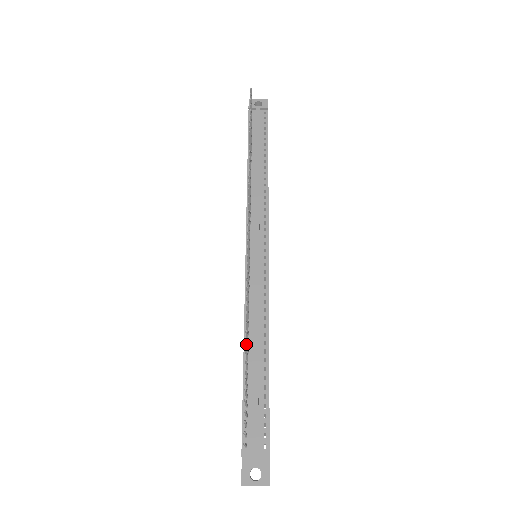
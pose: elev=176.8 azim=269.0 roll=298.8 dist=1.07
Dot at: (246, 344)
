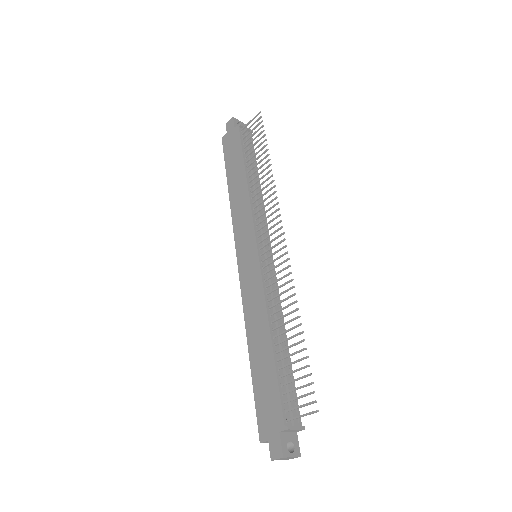
Dot at: (294, 328)
